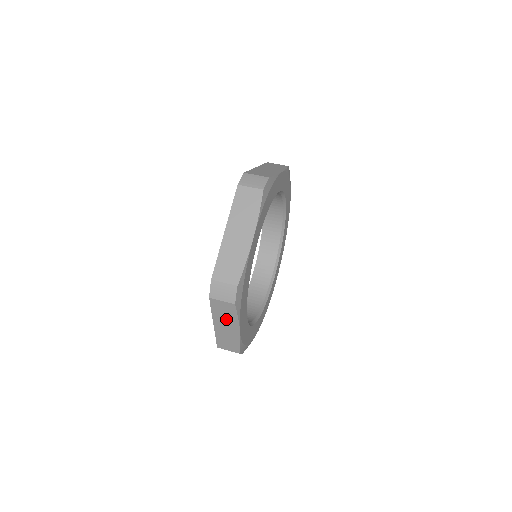
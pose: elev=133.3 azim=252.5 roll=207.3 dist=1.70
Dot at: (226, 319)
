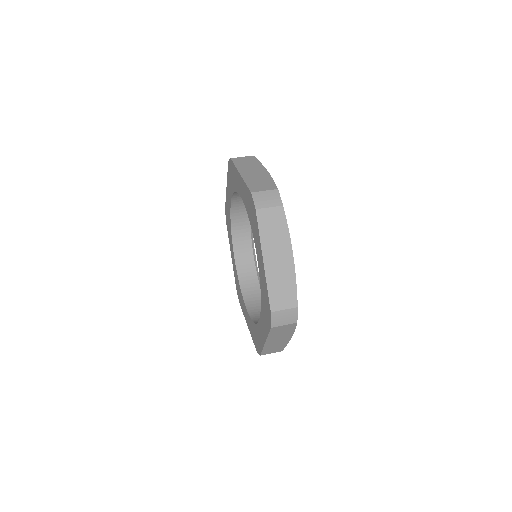
Dot at: (281, 335)
